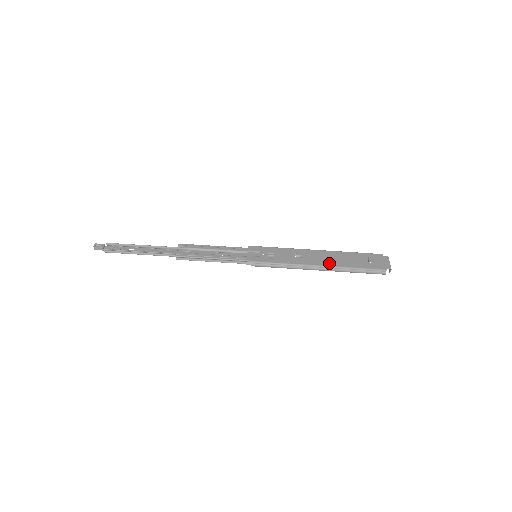
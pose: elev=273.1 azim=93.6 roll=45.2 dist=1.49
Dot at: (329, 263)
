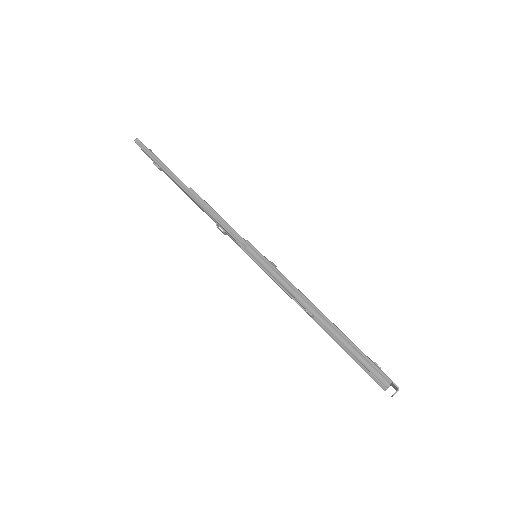
Dot at: occluded
